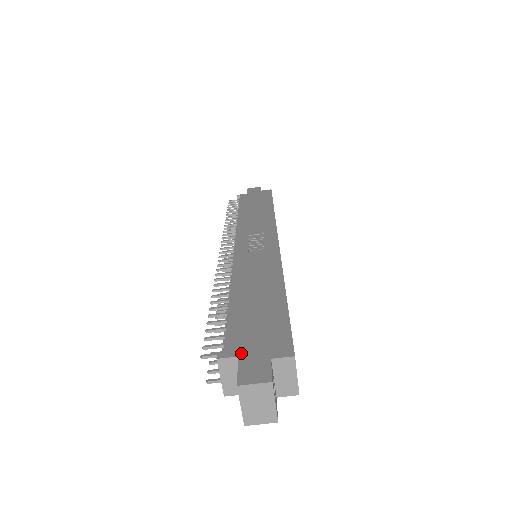
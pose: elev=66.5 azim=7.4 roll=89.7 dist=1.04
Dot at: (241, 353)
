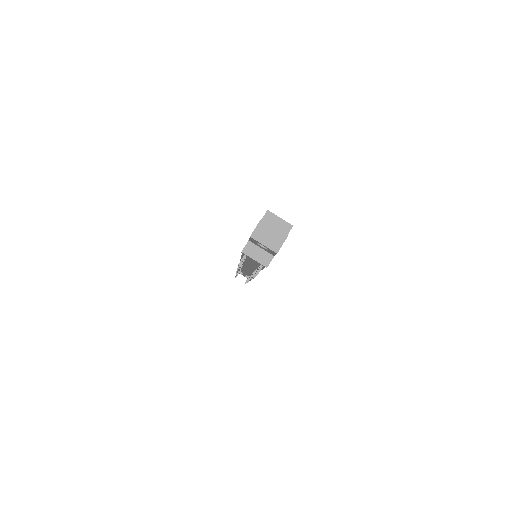
Dot at: occluded
